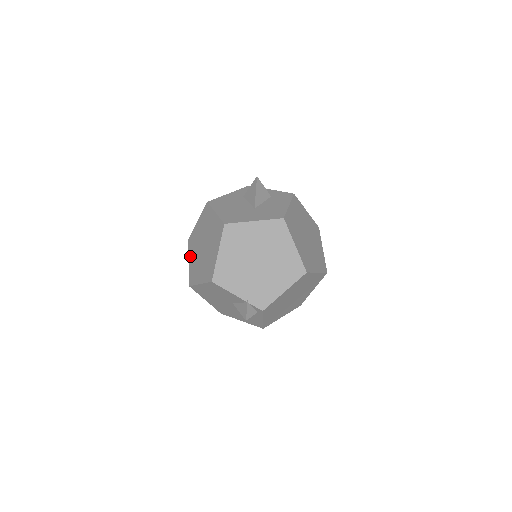
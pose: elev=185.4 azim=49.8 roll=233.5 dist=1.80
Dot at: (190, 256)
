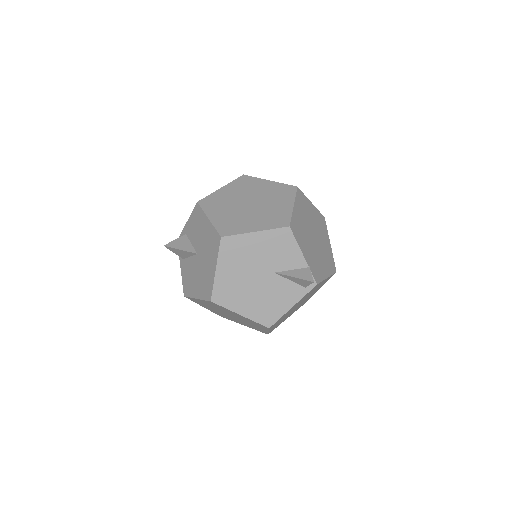
Dot at: (212, 213)
